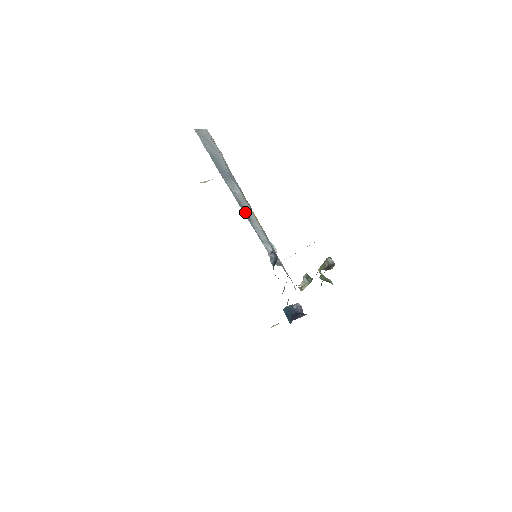
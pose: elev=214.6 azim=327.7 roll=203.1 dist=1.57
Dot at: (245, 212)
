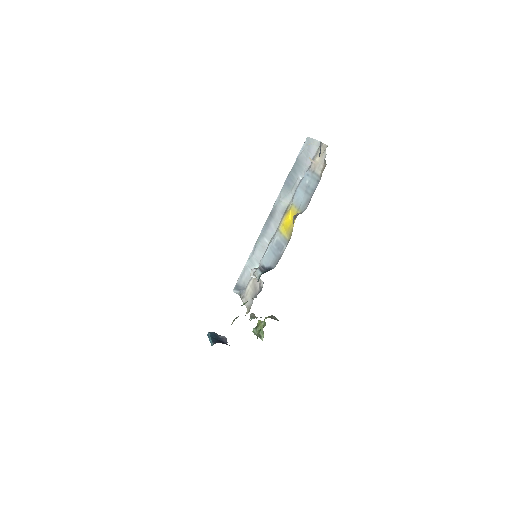
Dot at: (268, 223)
